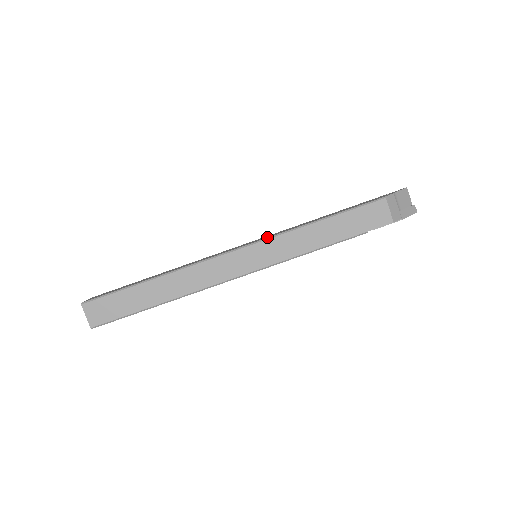
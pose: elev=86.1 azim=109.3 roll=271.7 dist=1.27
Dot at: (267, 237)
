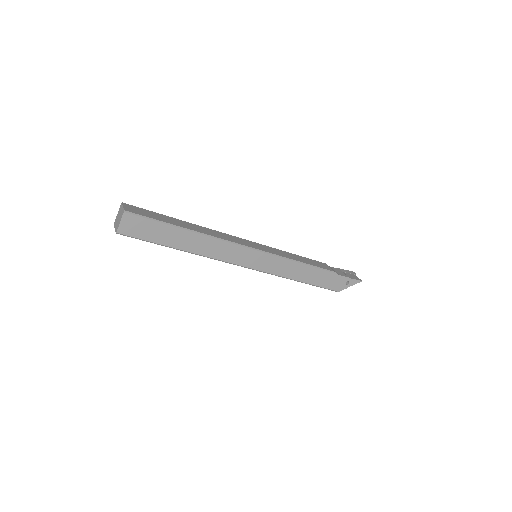
Dot at: (268, 271)
